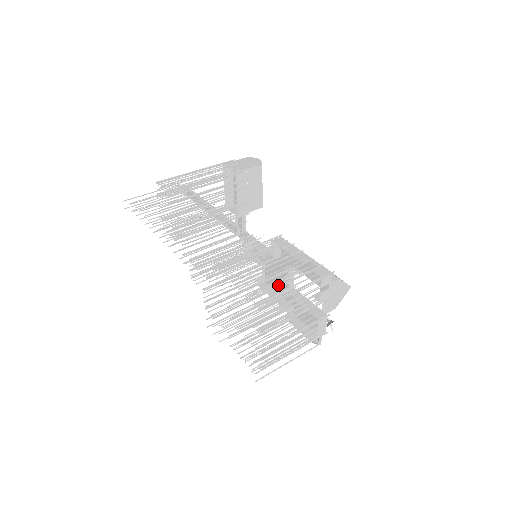
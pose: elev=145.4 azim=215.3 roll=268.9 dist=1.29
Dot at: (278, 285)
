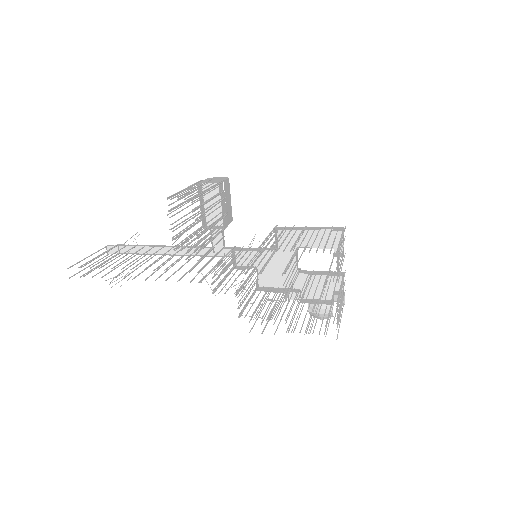
Dot at: (326, 241)
